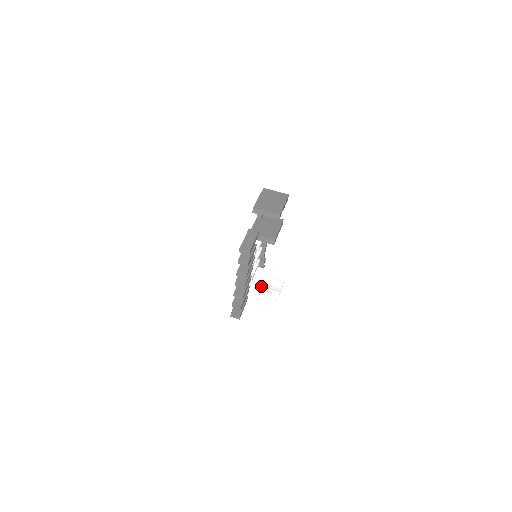
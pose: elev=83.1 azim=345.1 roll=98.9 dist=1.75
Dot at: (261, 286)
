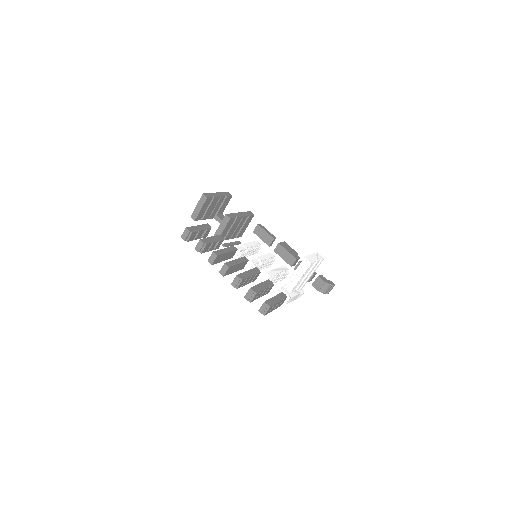
Dot at: occluded
